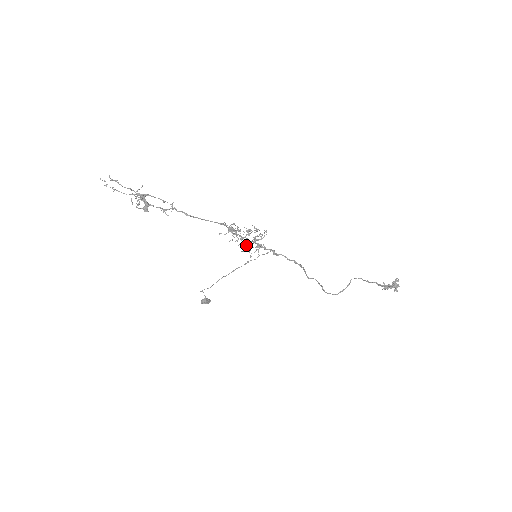
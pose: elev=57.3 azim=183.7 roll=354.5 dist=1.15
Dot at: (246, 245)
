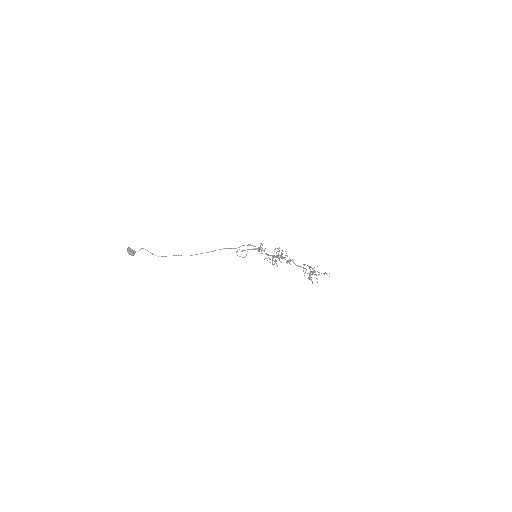
Dot at: (275, 261)
